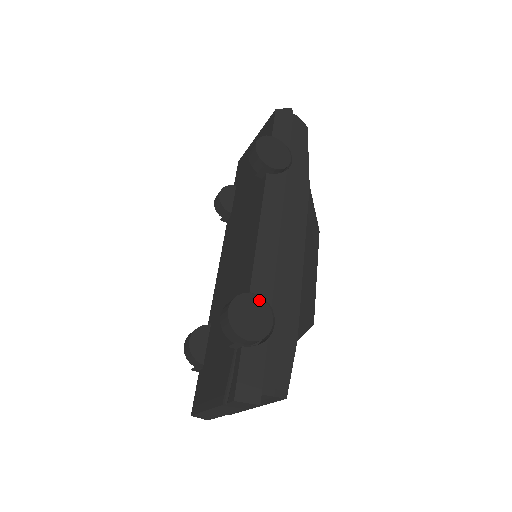
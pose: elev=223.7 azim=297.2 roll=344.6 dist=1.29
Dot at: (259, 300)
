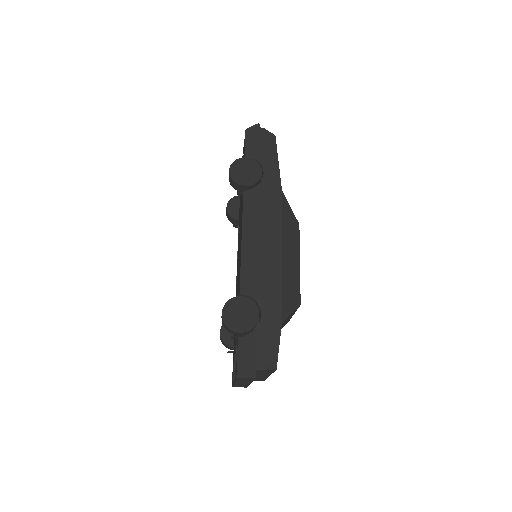
Dot at: (246, 300)
